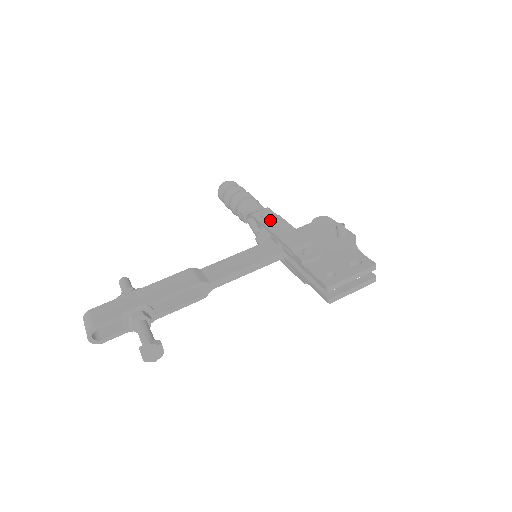
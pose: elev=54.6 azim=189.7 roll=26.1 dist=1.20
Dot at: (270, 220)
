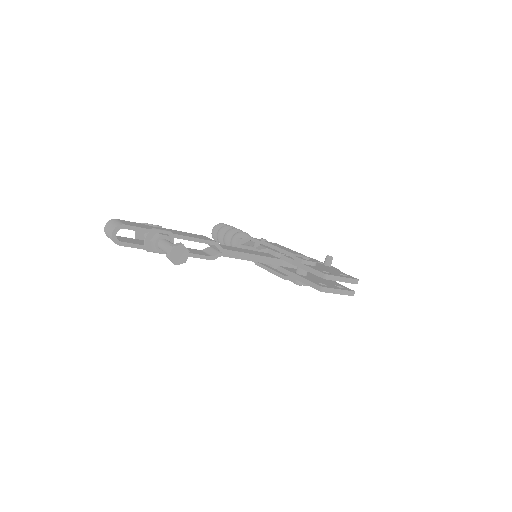
Dot at: (269, 242)
